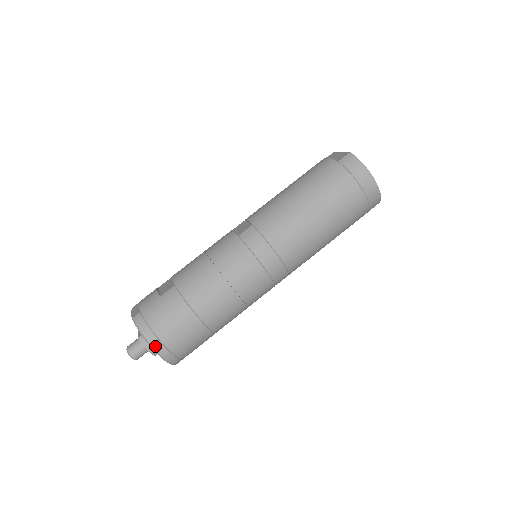
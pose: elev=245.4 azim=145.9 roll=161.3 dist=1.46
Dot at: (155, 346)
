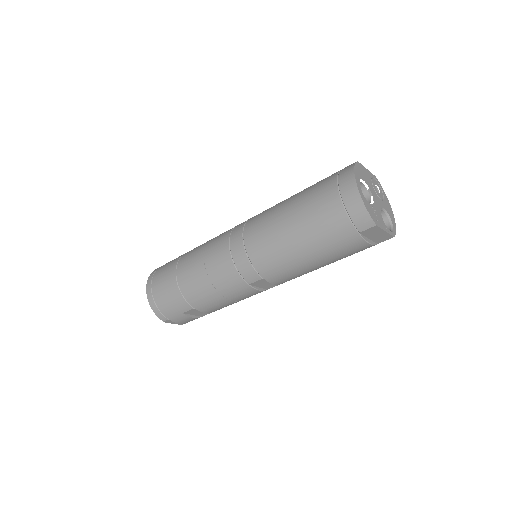
Dot at: (148, 286)
